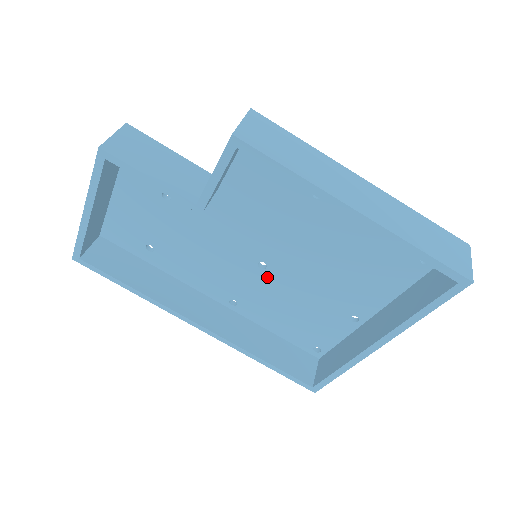
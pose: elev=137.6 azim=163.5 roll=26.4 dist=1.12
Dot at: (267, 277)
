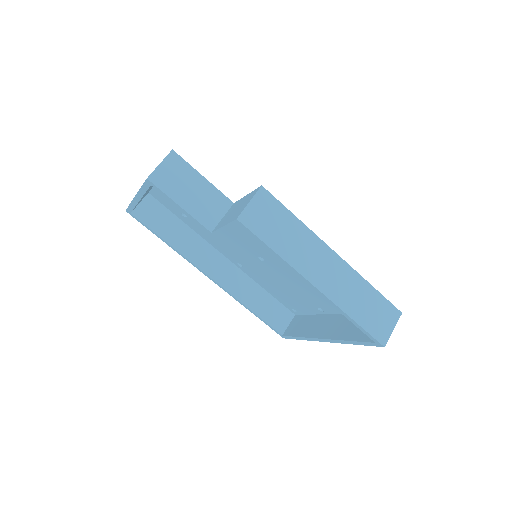
Dot at: (264, 265)
